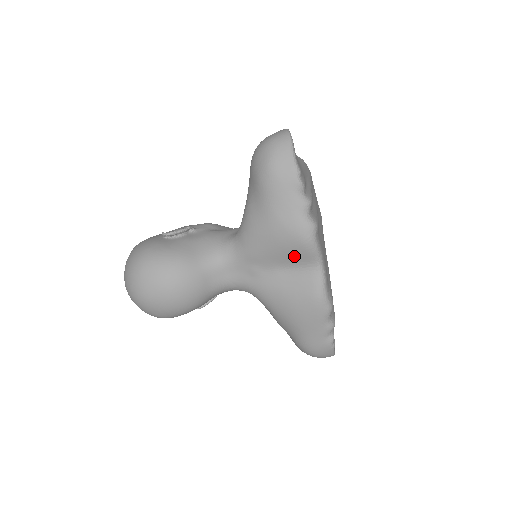
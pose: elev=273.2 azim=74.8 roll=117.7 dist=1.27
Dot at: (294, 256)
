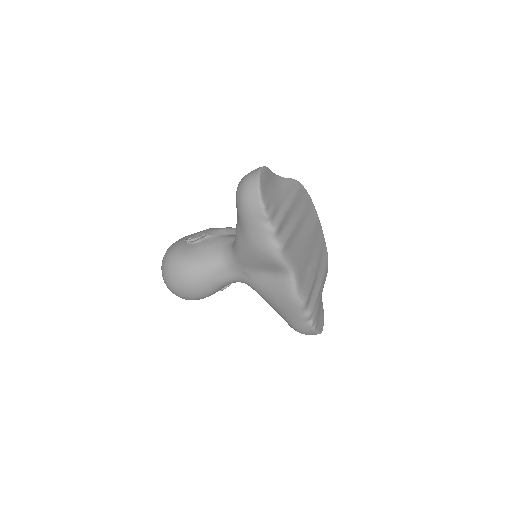
Dot at: (270, 266)
